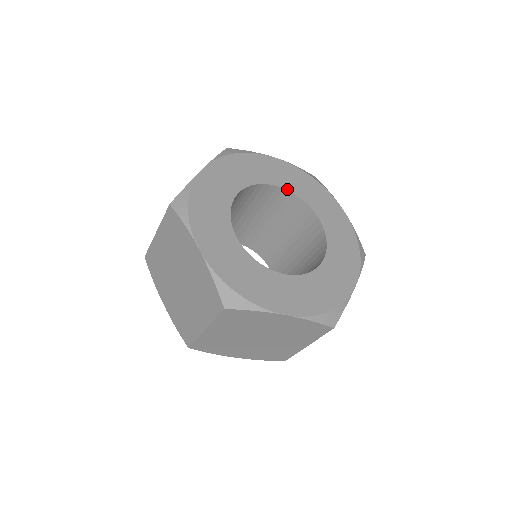
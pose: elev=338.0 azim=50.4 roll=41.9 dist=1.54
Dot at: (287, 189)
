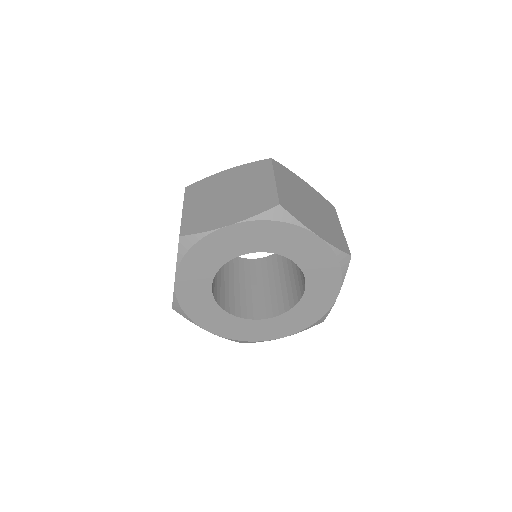
Dot at: (273, 255)
